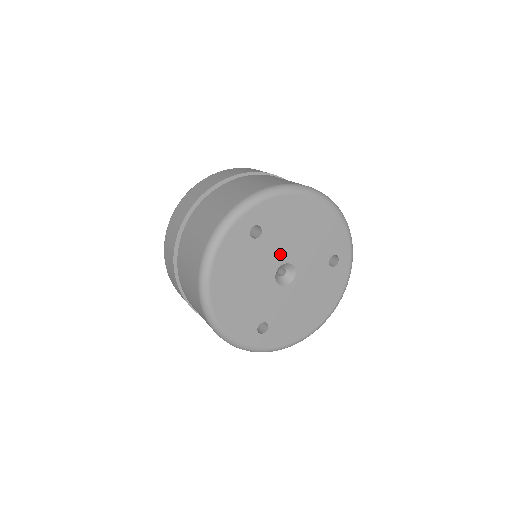
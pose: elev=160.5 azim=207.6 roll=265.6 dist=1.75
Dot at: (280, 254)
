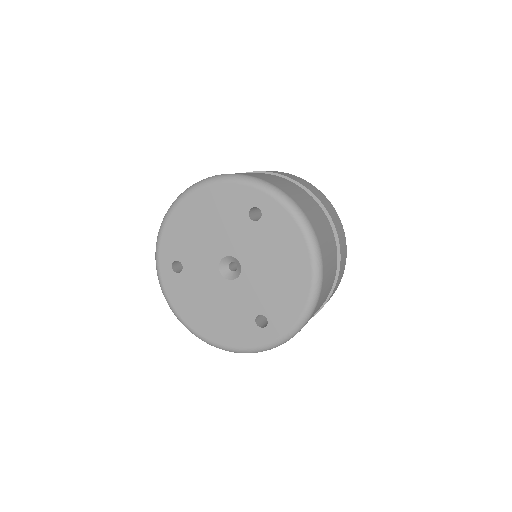
Dot at: (209, 260)
